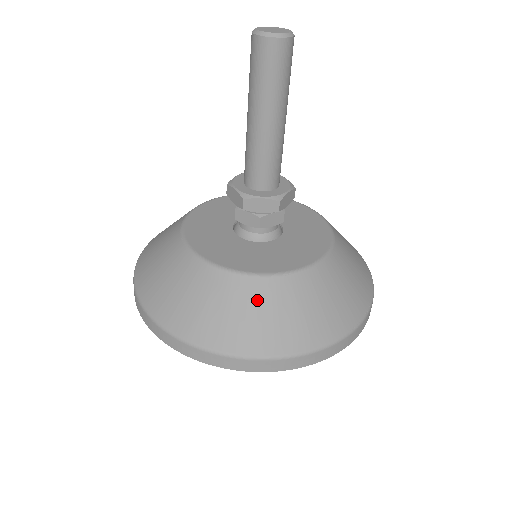
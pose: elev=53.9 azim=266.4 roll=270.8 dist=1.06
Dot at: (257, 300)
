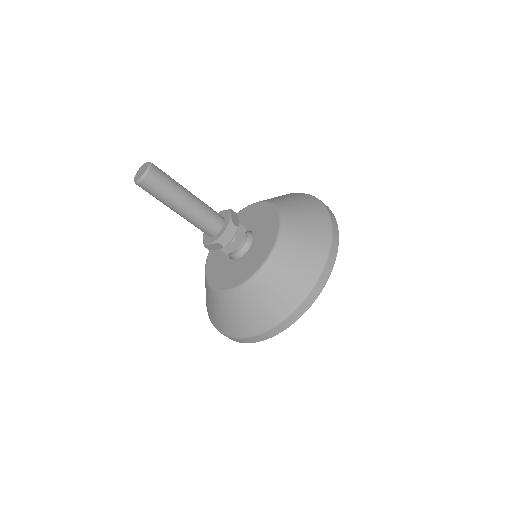
Dot at: (278, 272)
